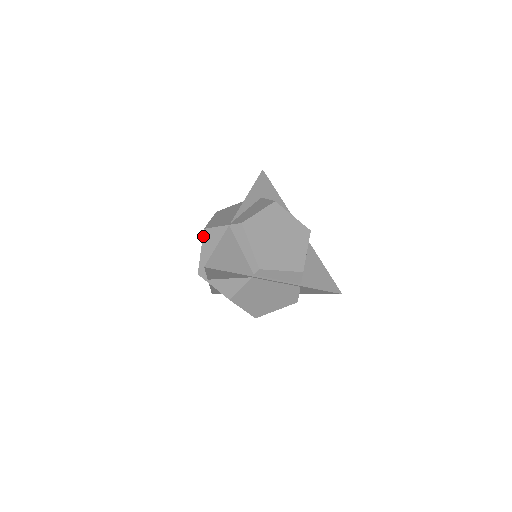
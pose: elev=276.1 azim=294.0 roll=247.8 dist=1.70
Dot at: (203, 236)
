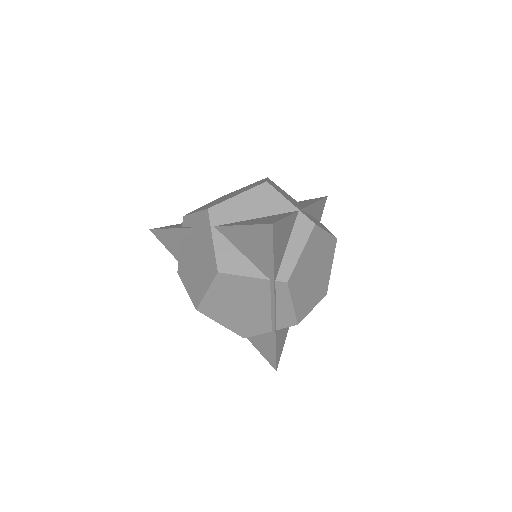
Dot at: (258, 186)
